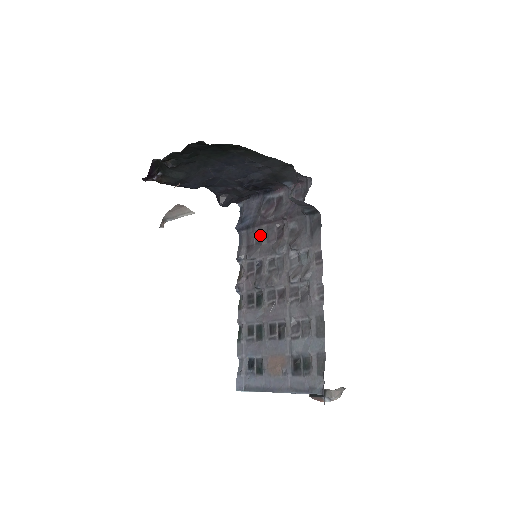
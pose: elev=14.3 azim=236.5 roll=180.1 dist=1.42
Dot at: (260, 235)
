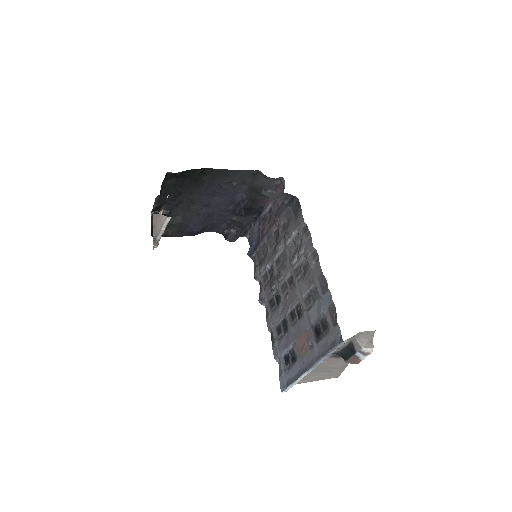
Dot at: (265, 248)
